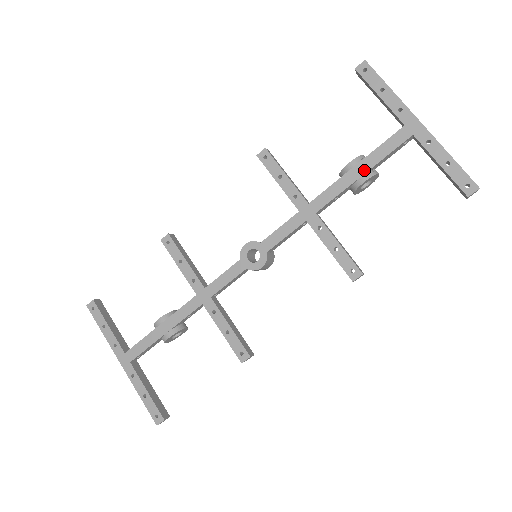
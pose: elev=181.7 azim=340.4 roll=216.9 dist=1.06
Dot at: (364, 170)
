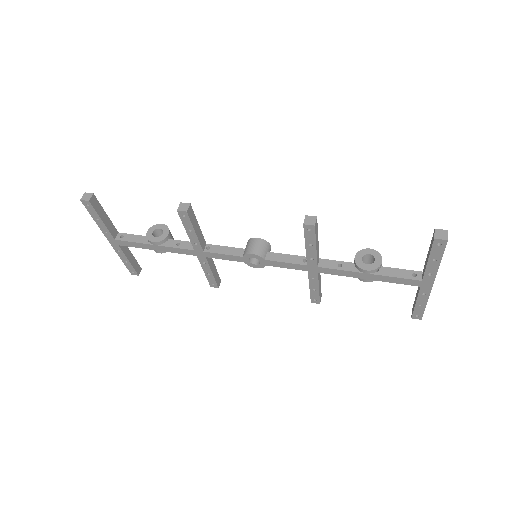
Dot at: (371, 279)
